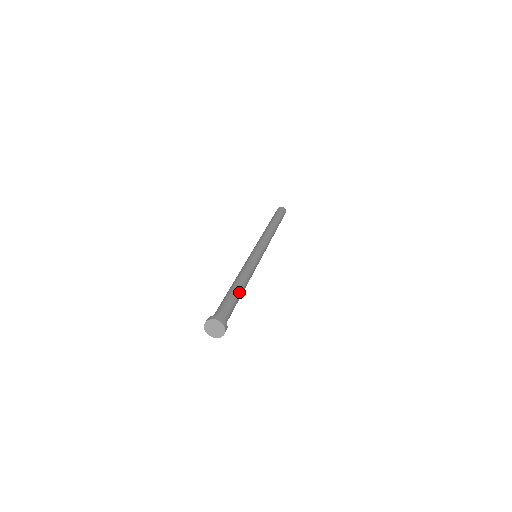
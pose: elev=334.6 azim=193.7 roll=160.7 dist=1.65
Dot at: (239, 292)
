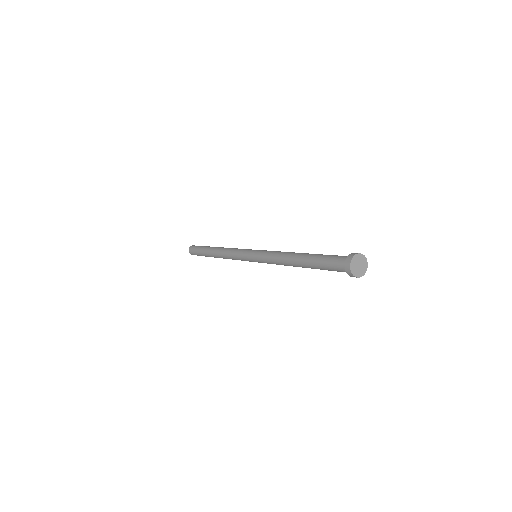
Dot at: occluded
